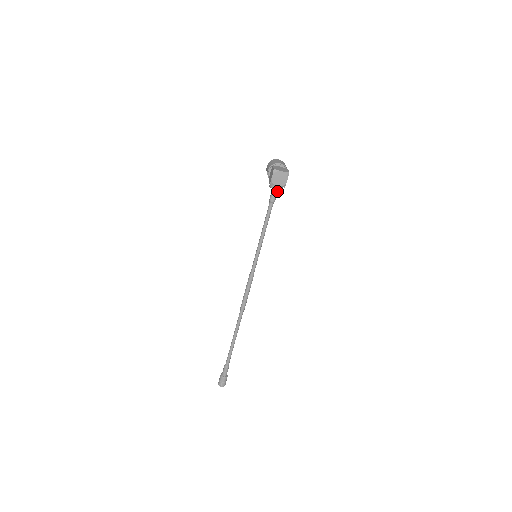
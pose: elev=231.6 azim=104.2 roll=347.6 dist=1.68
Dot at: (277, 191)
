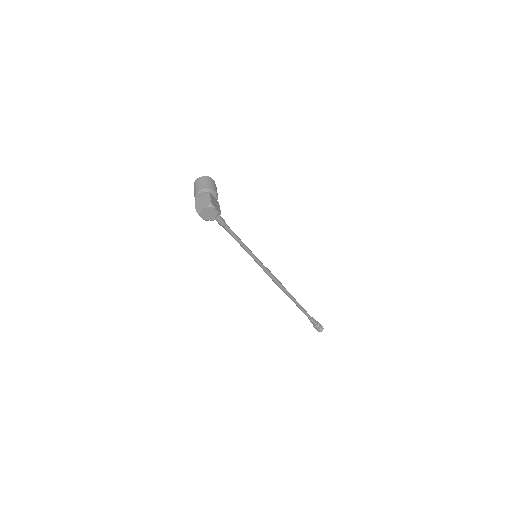
Dot at: (218, 217)
